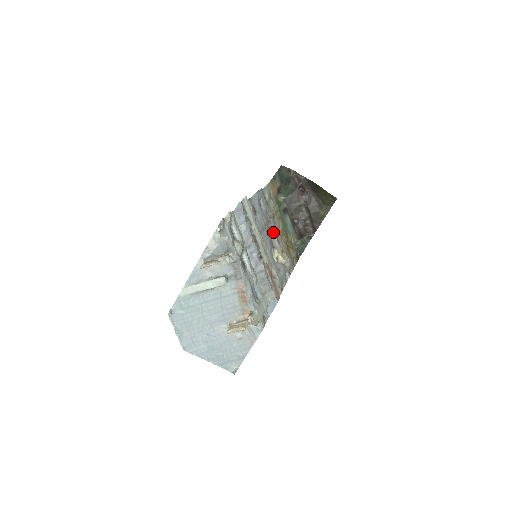
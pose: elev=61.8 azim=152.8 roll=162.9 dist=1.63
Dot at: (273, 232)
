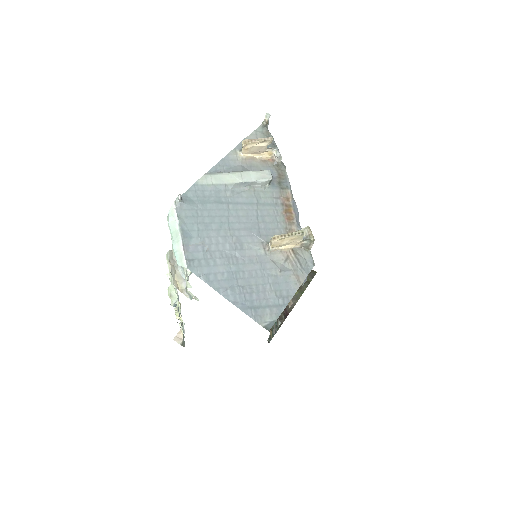
Dot at: occluded
